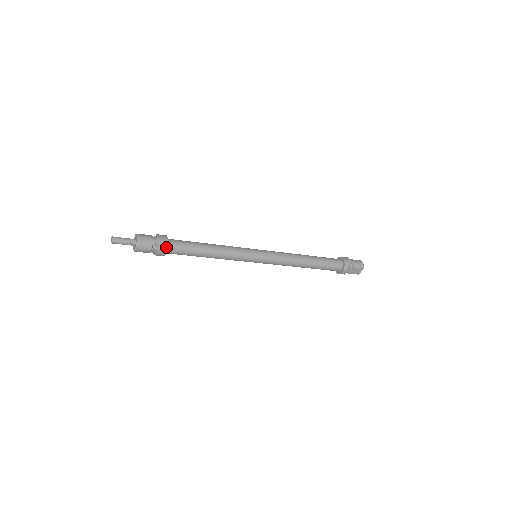
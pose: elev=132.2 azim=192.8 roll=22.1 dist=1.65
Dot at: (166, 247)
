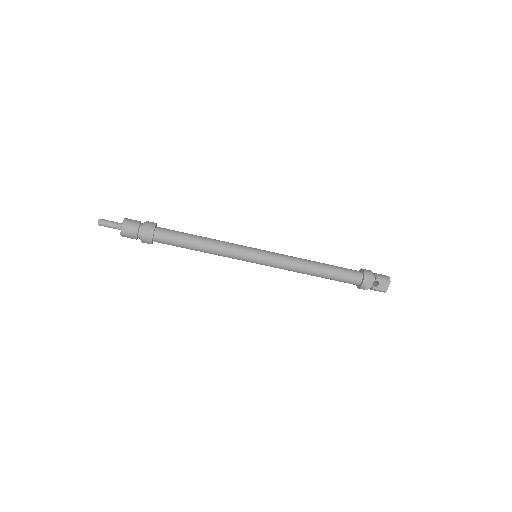
Dot at: (153, 229)
